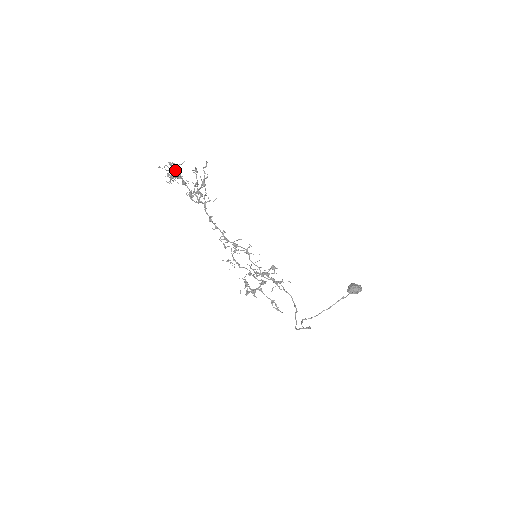
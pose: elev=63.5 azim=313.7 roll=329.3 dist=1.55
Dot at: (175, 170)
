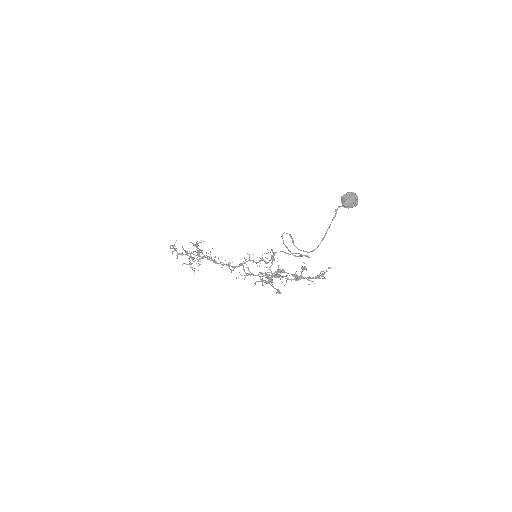
Dot at: (173, 248)
